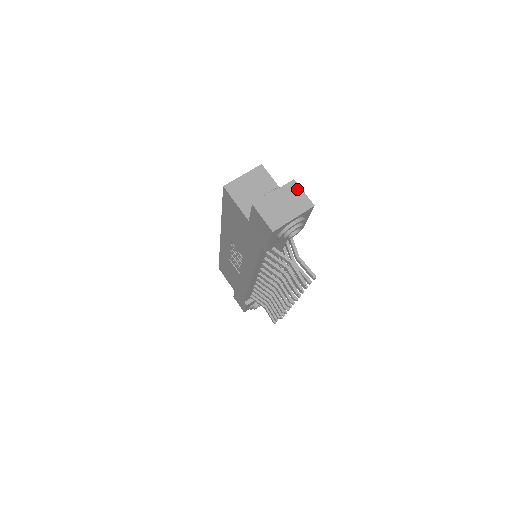
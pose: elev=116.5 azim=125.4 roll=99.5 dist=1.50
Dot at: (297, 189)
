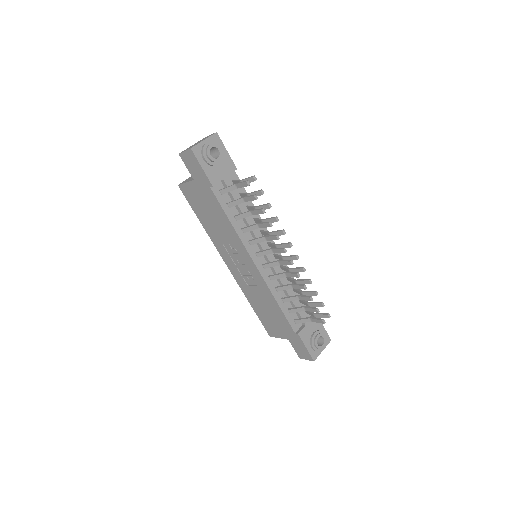
Dot at: occluded
